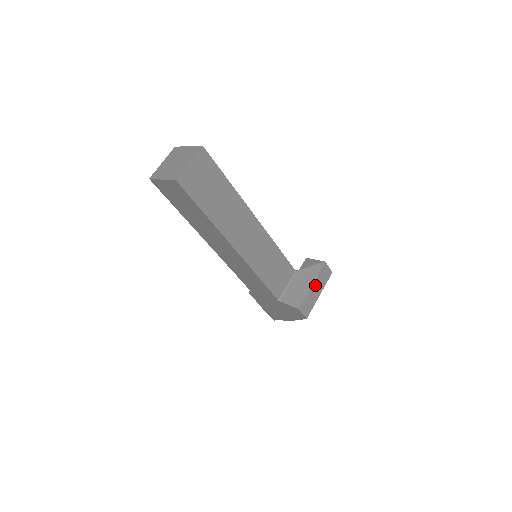
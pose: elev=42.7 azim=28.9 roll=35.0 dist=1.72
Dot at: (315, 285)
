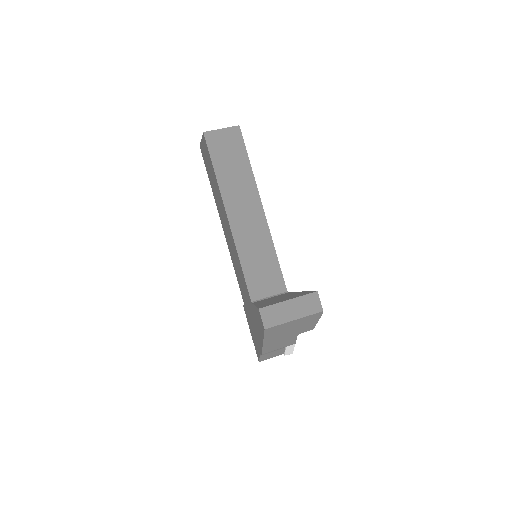
Dot at: (292, 304)
